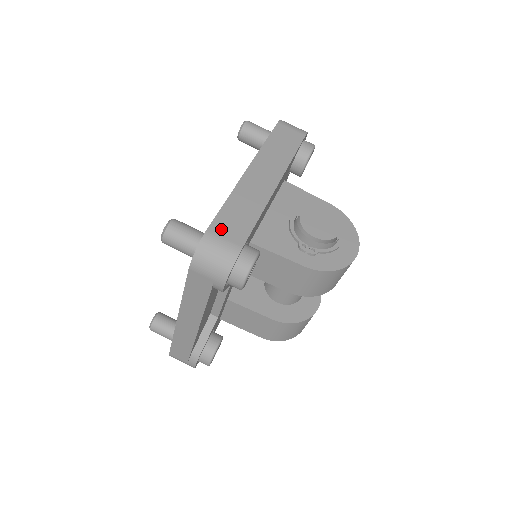
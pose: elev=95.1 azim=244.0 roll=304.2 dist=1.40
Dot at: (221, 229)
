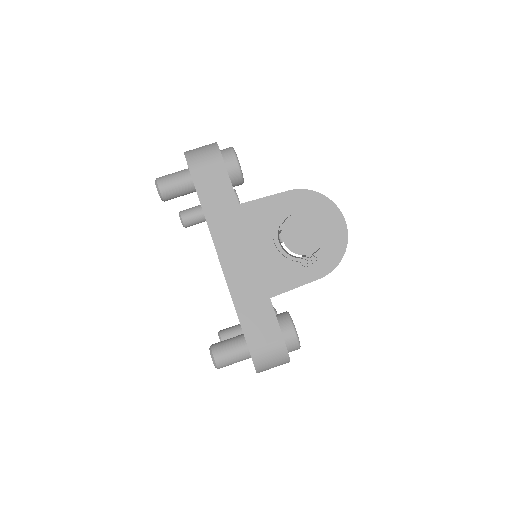
Dot at: (257, 340)
